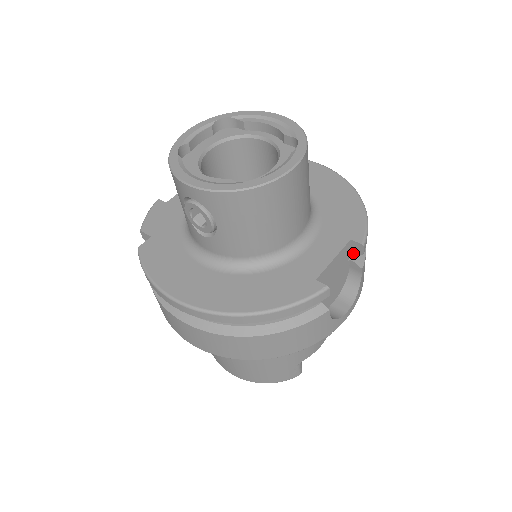
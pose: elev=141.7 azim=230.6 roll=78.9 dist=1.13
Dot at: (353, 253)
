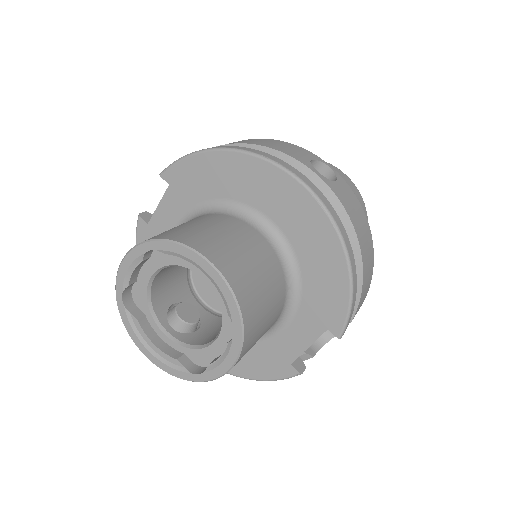
Dot at: occluded
